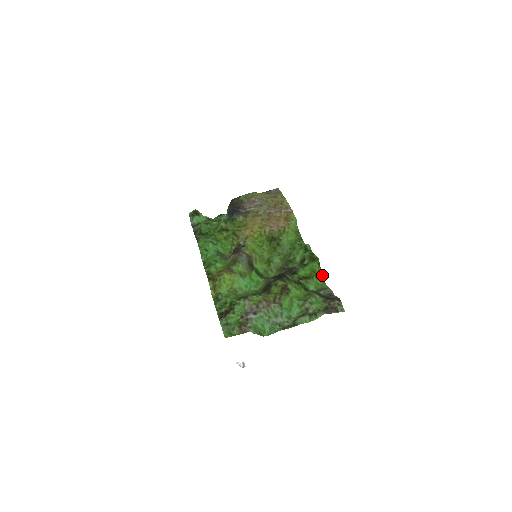
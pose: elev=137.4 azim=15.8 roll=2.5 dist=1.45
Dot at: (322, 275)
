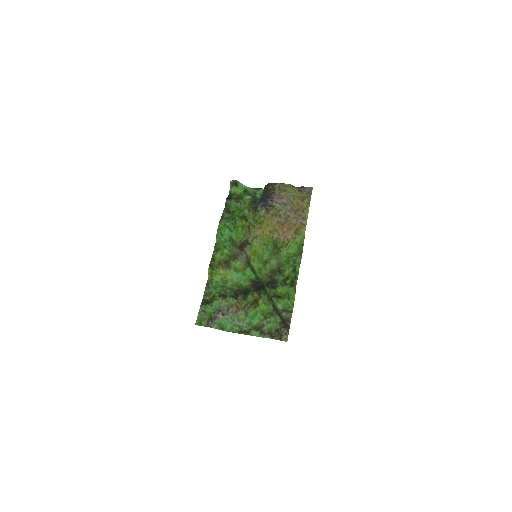
Dot at: occluded
